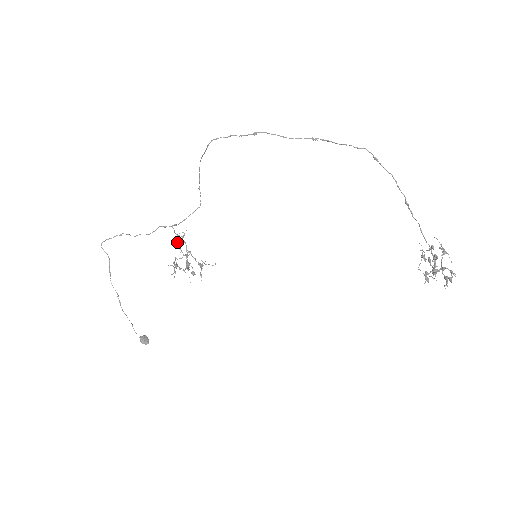
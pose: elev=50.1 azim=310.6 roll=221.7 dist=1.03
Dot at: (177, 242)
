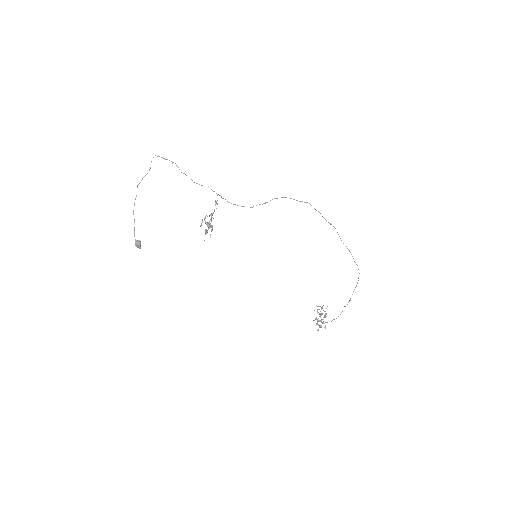
Dot at: occluded
